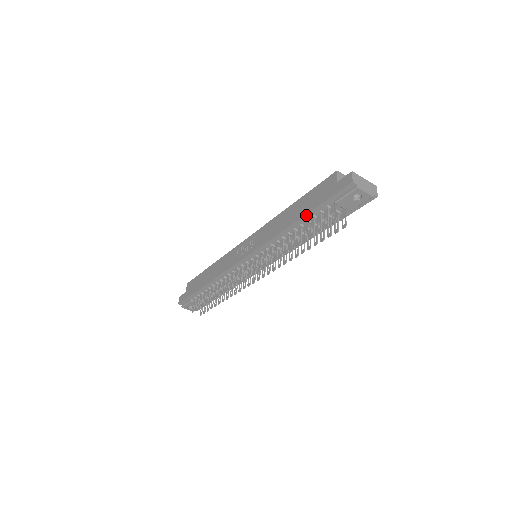
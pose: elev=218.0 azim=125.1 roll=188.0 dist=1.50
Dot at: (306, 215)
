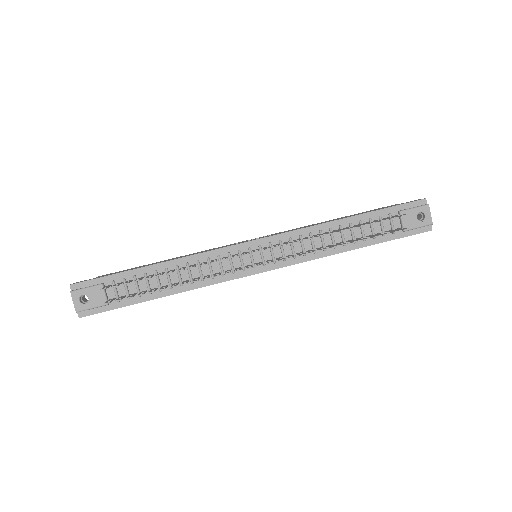
Dot at: (364, 214)
